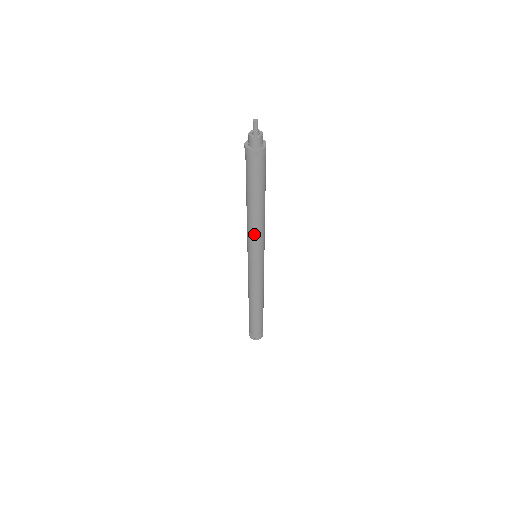
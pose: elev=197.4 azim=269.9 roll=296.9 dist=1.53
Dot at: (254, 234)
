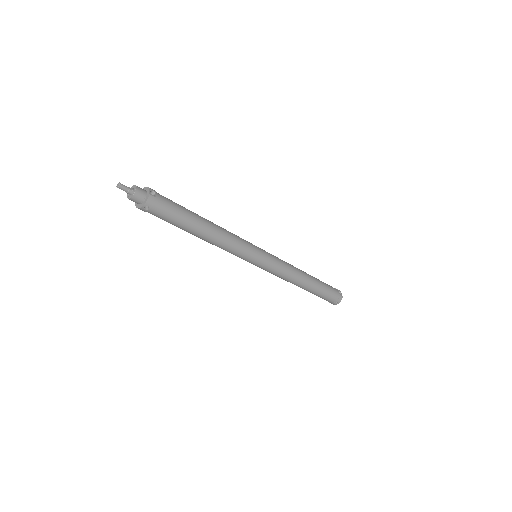
Dot at: (227, 249)
